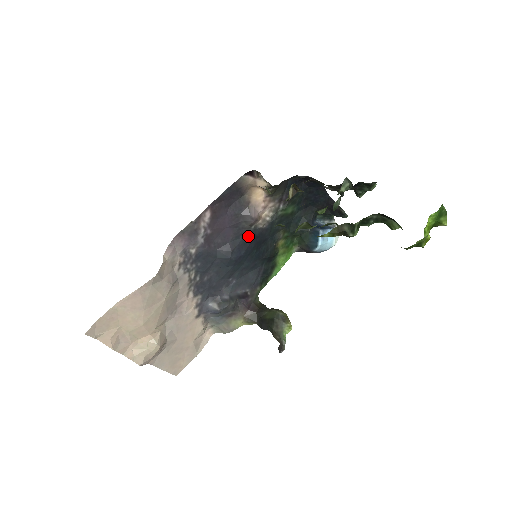
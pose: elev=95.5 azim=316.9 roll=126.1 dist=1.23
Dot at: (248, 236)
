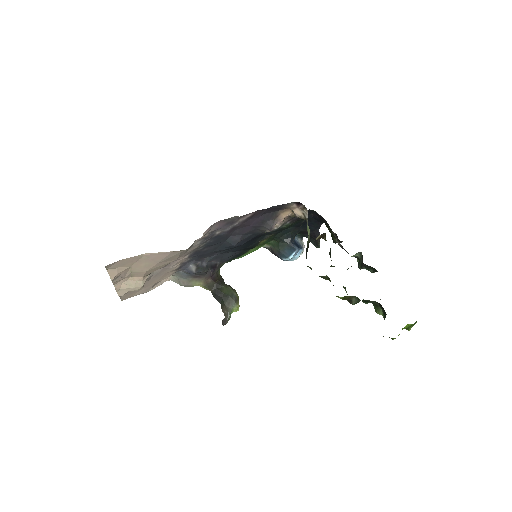
Dot at: (255, 234)
